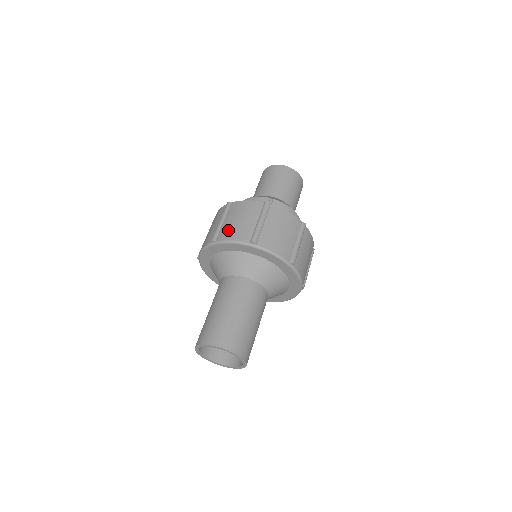
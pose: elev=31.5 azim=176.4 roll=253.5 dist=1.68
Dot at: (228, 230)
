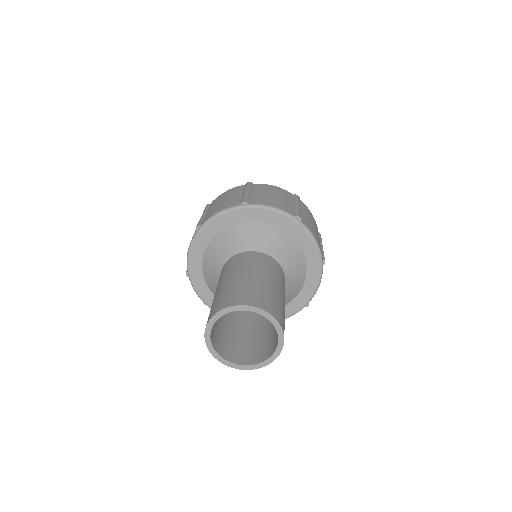
Dot at: occluded
